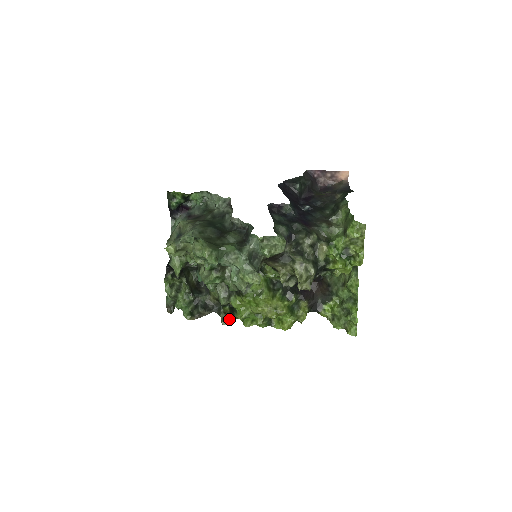
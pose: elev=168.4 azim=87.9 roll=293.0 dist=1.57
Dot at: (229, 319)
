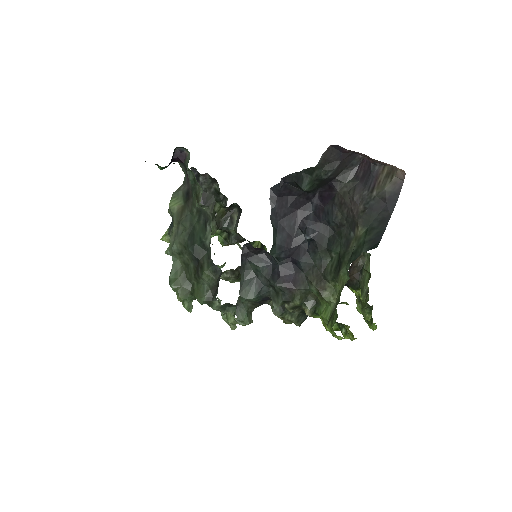
Dot at: occluded
